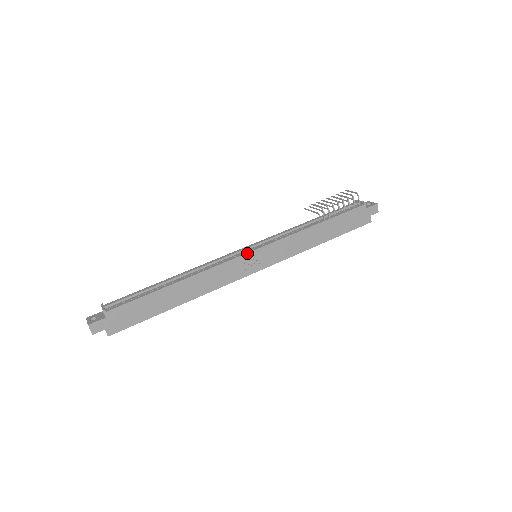
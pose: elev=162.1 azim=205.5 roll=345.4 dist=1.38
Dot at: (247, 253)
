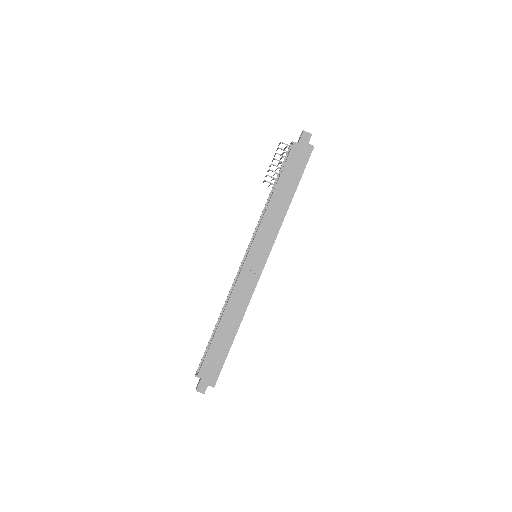
Dot at: (244, 262)
